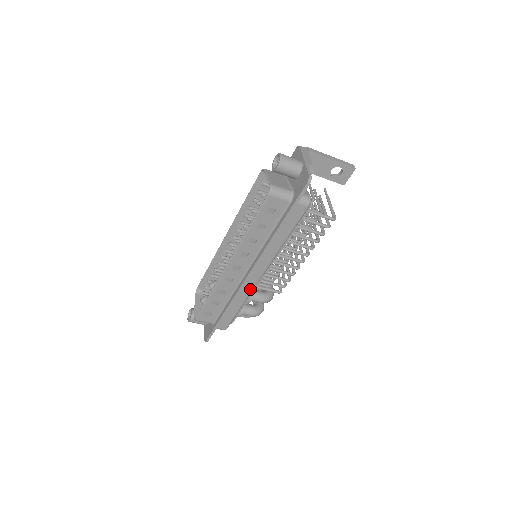
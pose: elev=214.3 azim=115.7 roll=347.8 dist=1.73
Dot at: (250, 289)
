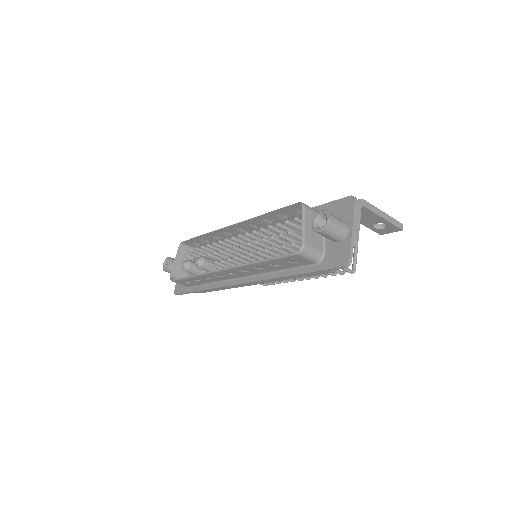
Dot at: (237, 286)
